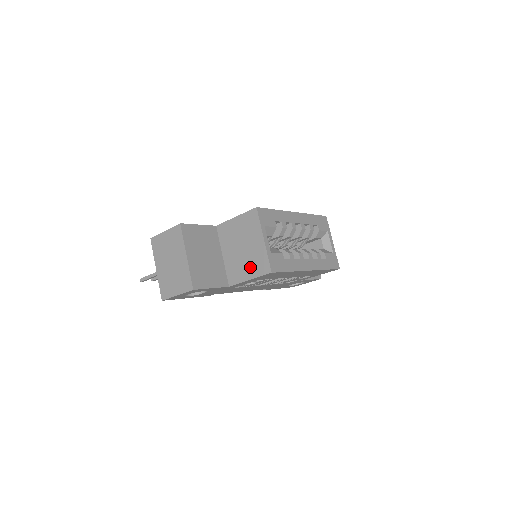
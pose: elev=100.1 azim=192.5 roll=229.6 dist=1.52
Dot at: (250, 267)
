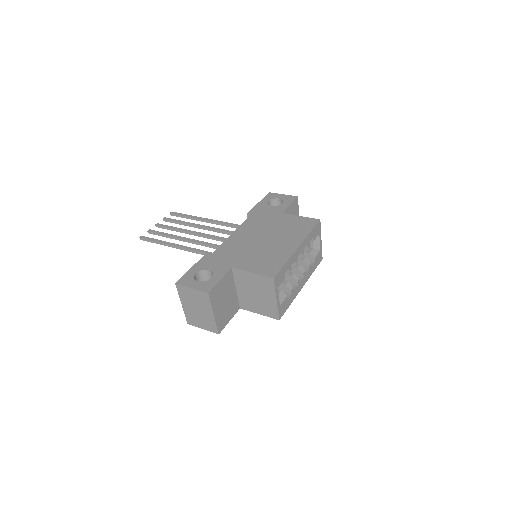
Dot at: (261, 308)
